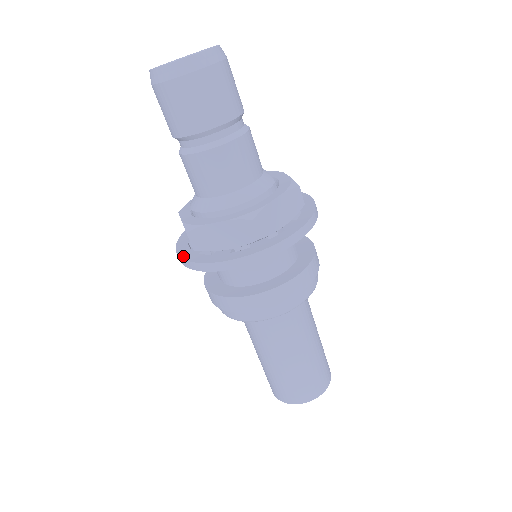
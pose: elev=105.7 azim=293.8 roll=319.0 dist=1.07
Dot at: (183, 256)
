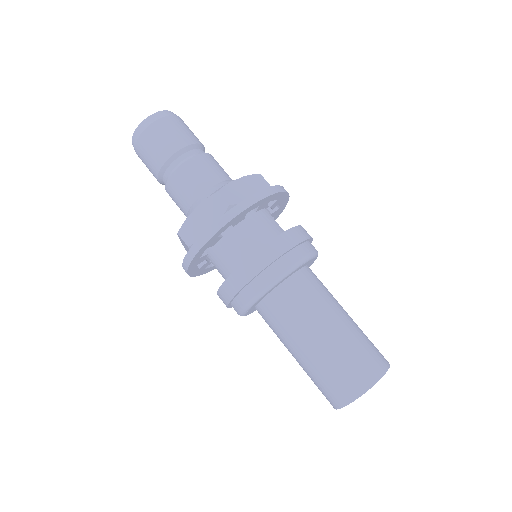
Dot at: (184, 261)
